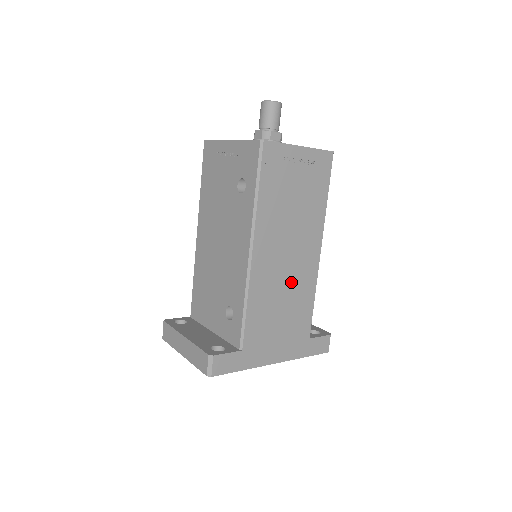
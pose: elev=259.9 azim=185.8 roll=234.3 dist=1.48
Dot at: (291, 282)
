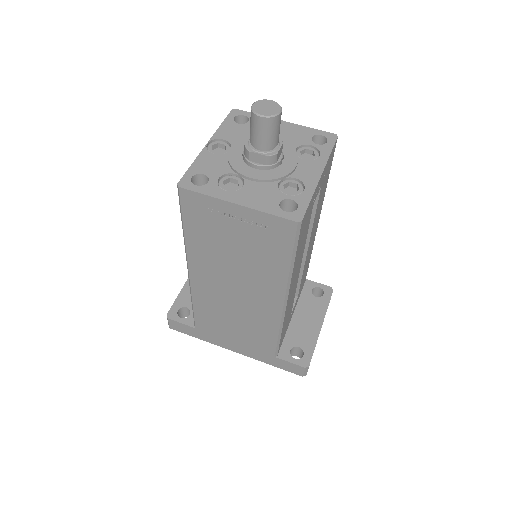
Dot at: (243, 311)
